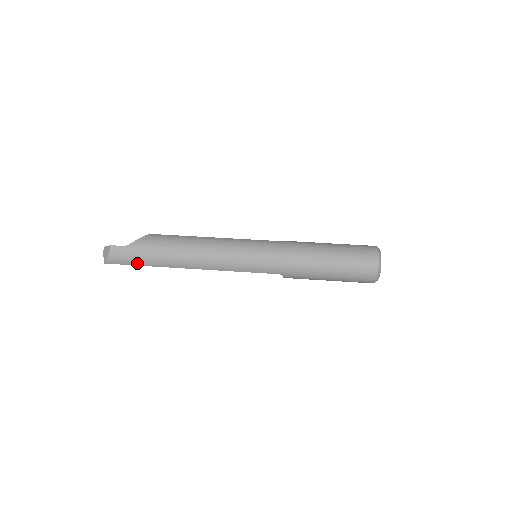
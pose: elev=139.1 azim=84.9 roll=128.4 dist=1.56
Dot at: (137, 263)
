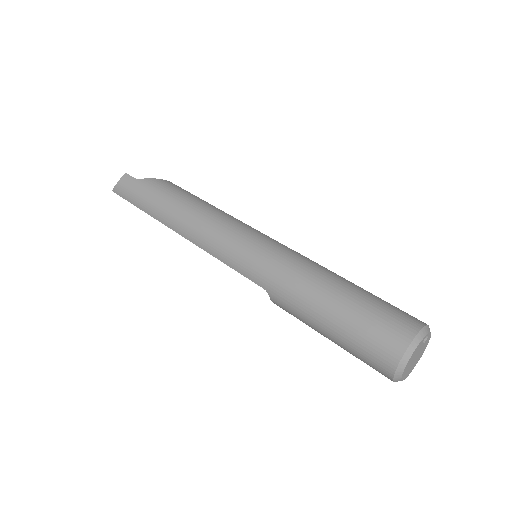
Dot at: (136, 203)
